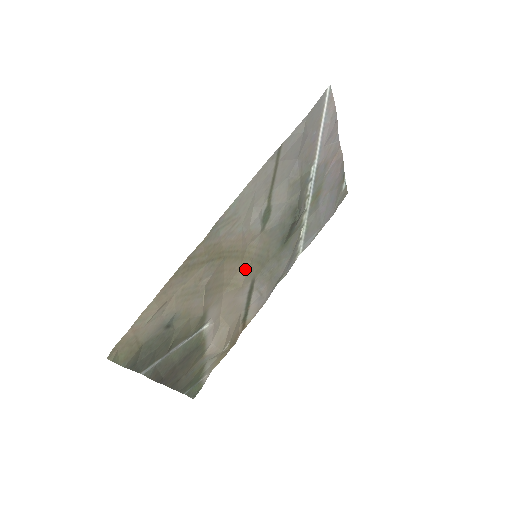
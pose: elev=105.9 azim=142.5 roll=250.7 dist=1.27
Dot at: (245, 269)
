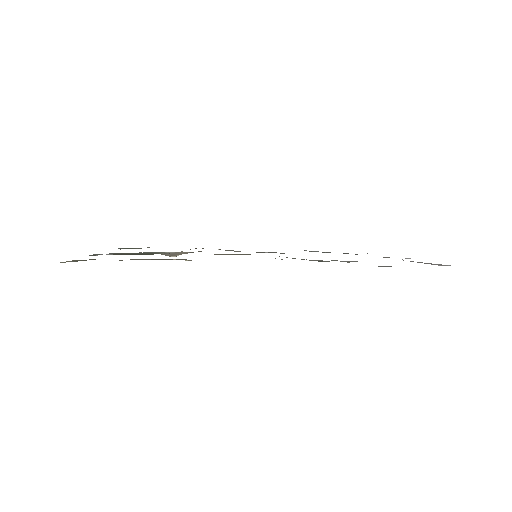
Dot at: (238, 254)
